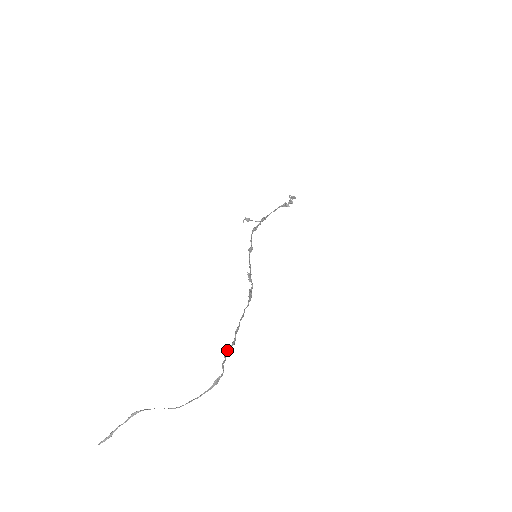
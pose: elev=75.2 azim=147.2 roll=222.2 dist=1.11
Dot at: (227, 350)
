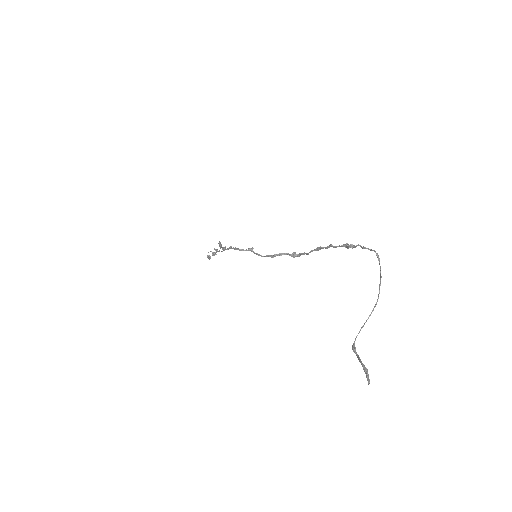
Dot at: (351, 245)
